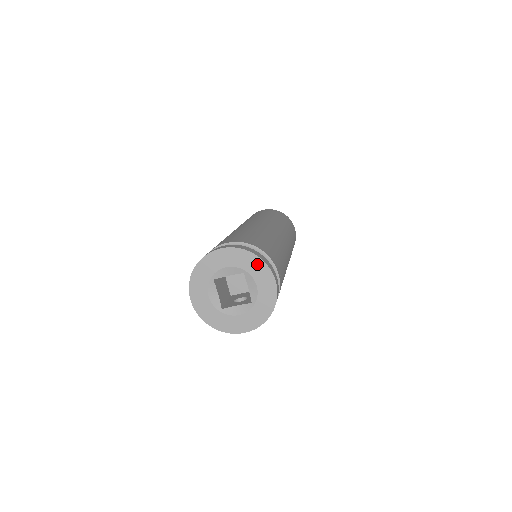
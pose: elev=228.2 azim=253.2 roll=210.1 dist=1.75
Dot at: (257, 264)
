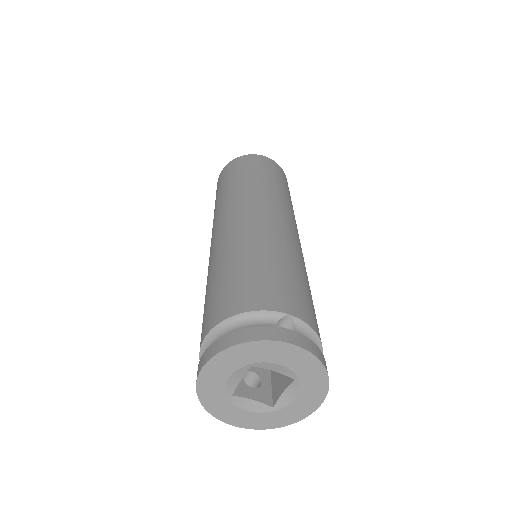
Dot at: (319, 381)
